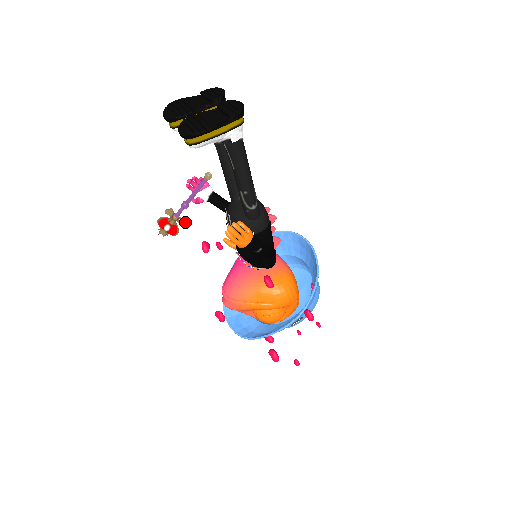
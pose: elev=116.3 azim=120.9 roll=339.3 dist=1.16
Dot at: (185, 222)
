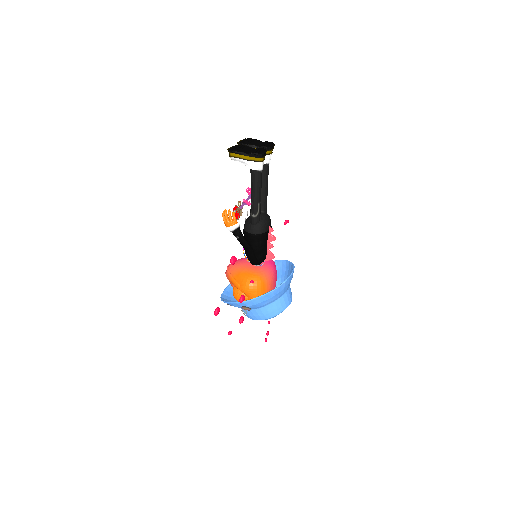
Dot at: occluded
